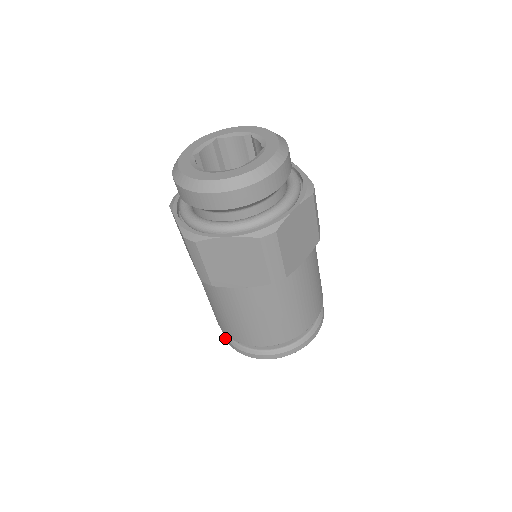
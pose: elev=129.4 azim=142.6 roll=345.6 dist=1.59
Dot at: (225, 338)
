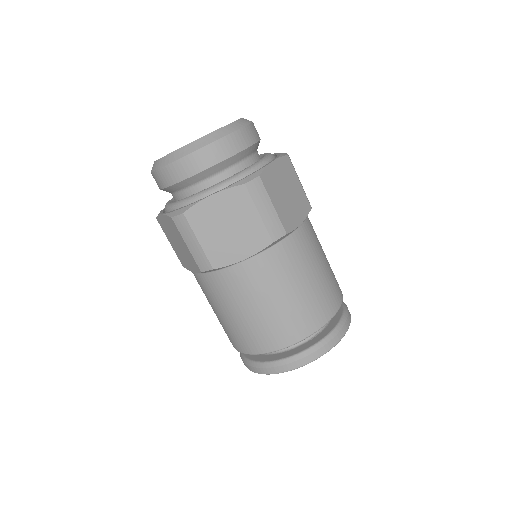
Dot at: (249, 369)
